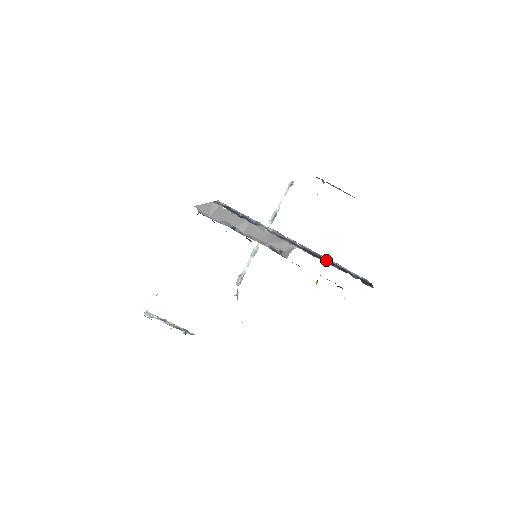
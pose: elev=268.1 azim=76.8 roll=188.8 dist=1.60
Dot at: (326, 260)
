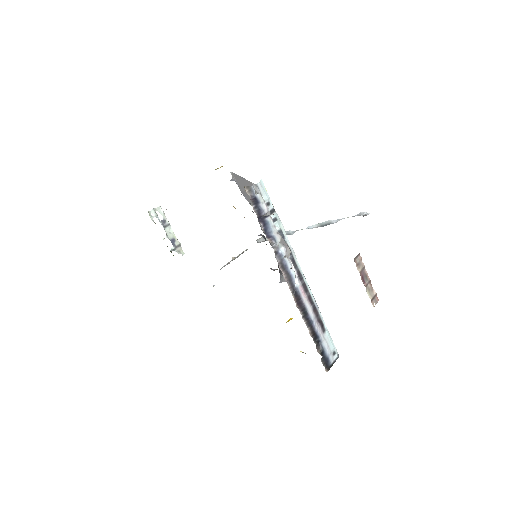
Dot at: (308, 317)
